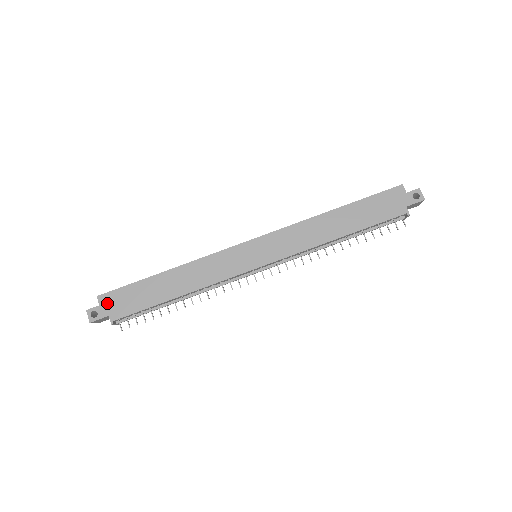
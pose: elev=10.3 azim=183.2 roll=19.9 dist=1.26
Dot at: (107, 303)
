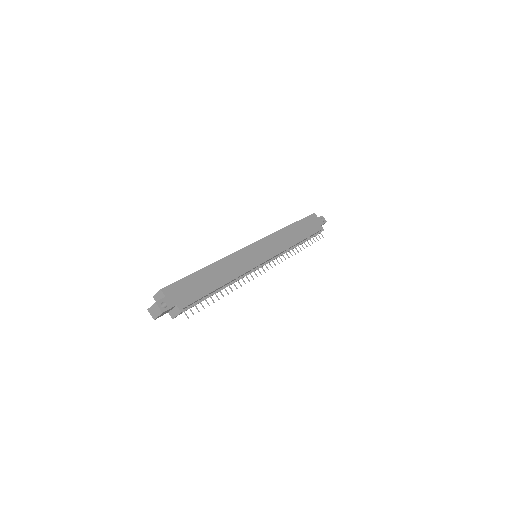
Dot at: (172, 294)
